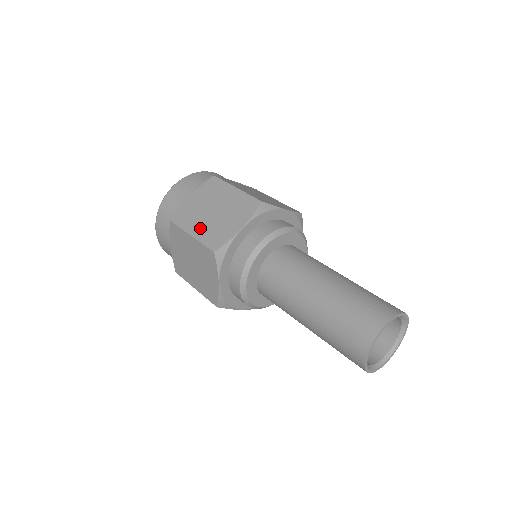
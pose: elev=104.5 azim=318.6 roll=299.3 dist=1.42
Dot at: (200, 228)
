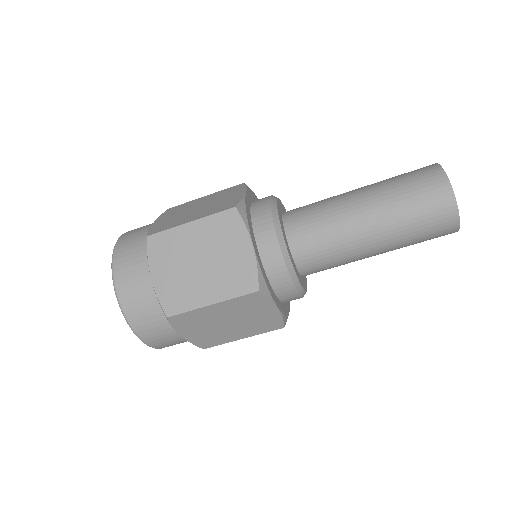
Dot at: (196, 215)
